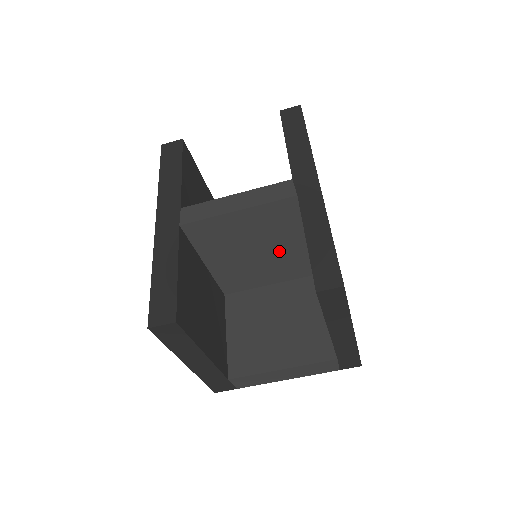
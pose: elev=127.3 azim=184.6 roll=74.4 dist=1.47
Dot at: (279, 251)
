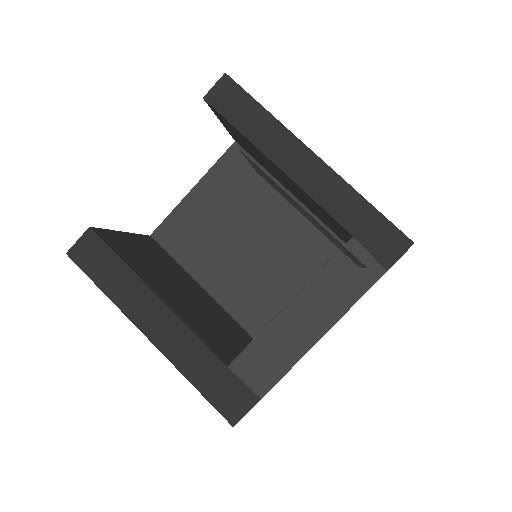
Dot at: (269, 227)
